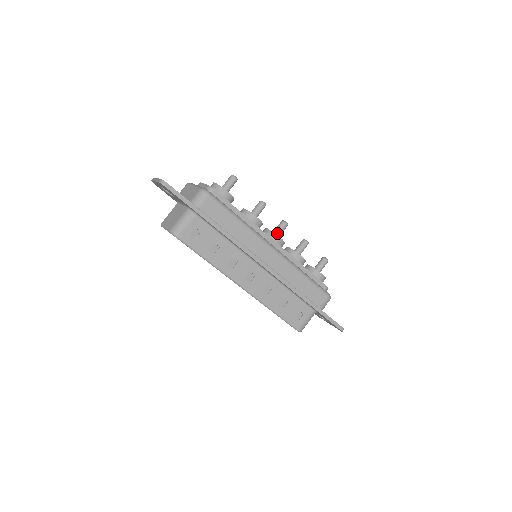
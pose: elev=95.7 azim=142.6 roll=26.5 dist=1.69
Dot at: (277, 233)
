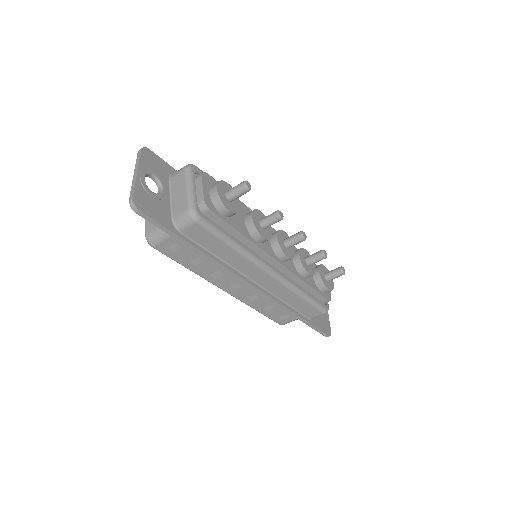
Dot at: (288, 245)
